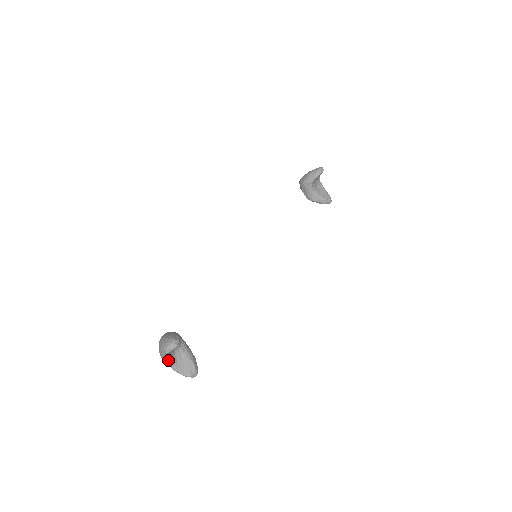
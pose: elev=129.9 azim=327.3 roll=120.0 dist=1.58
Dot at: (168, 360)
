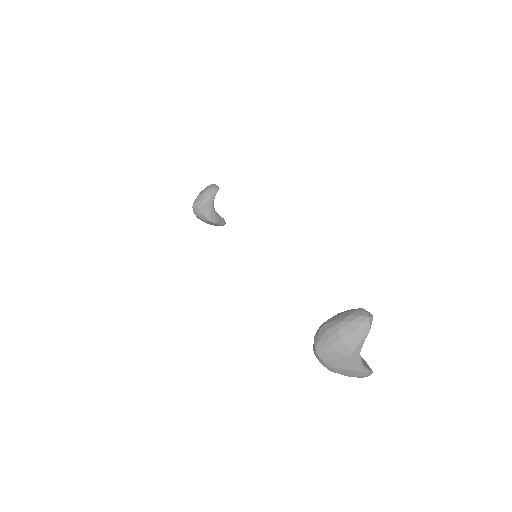
Dot at: (358, 353)
